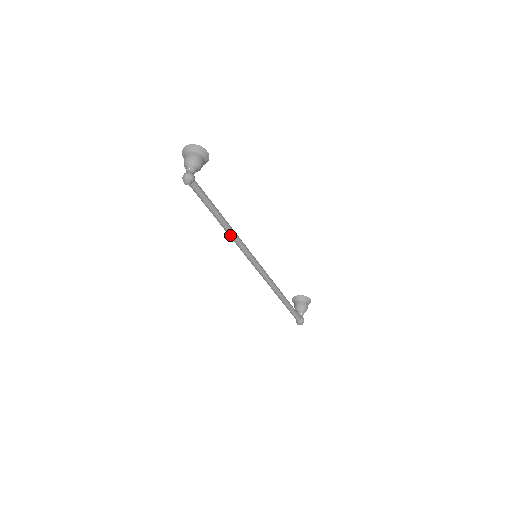
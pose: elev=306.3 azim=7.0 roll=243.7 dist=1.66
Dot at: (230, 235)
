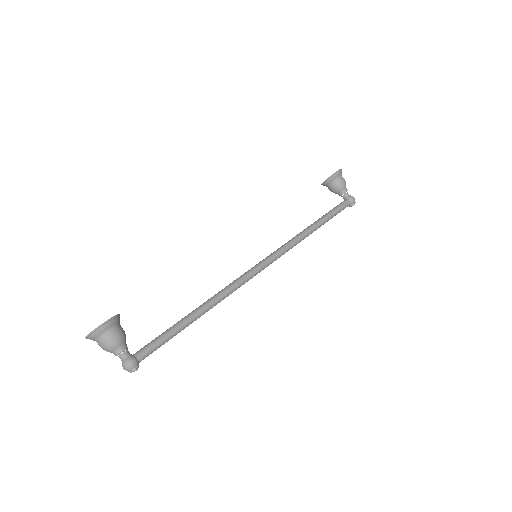
Dot at: occluded
